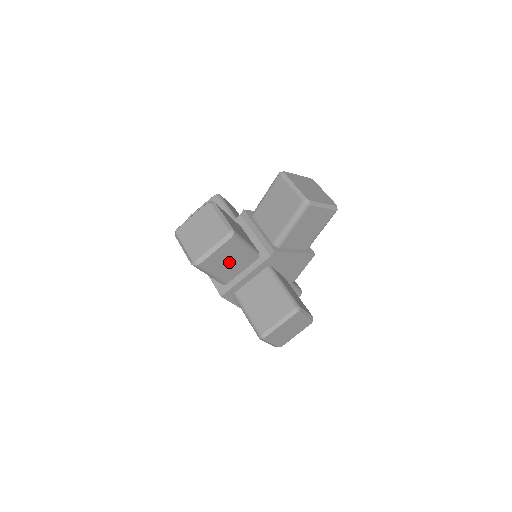
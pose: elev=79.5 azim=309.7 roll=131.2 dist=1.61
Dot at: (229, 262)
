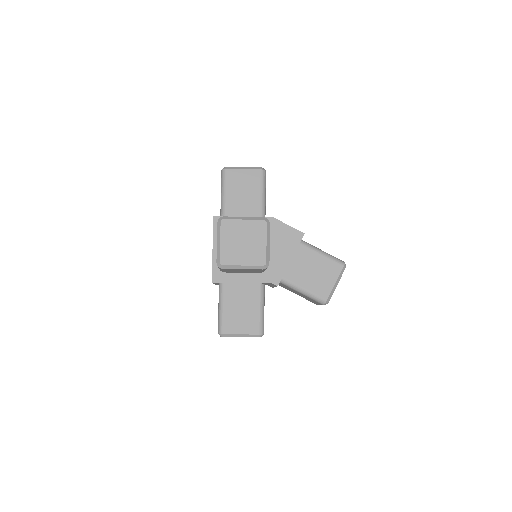
Dot at: occluded
